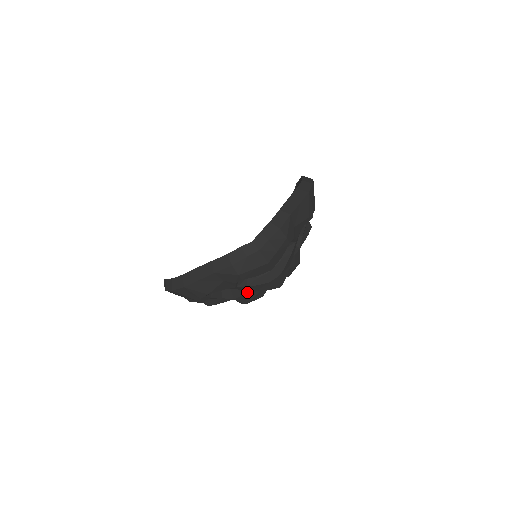
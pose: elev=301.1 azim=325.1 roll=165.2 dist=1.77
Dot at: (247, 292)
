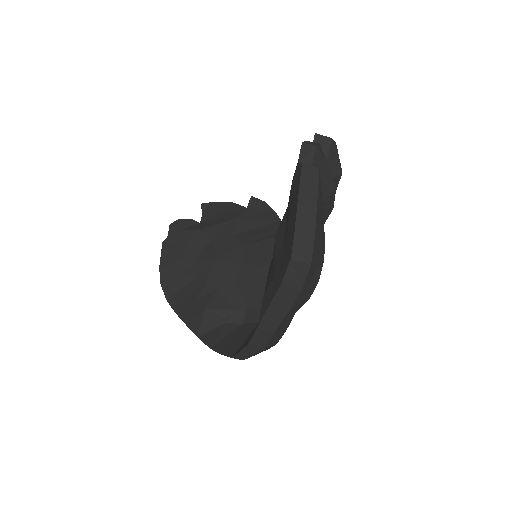
Dot at: occluded
